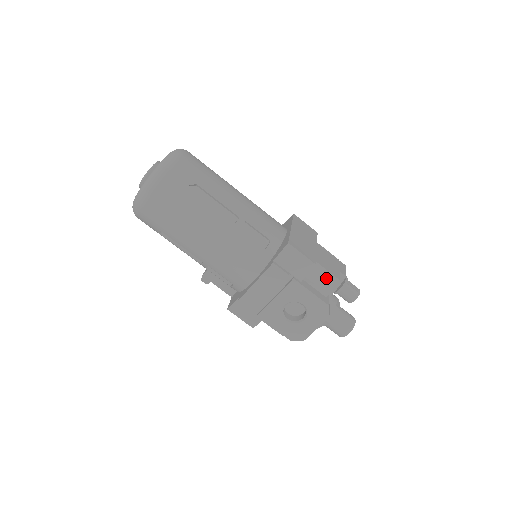
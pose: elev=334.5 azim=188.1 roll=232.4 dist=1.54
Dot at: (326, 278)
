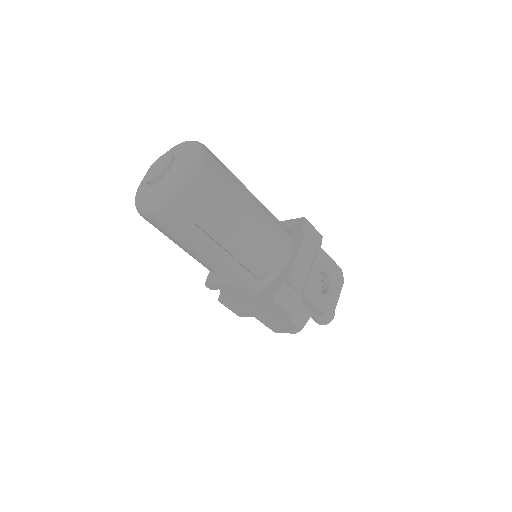
Dot at: occluded
